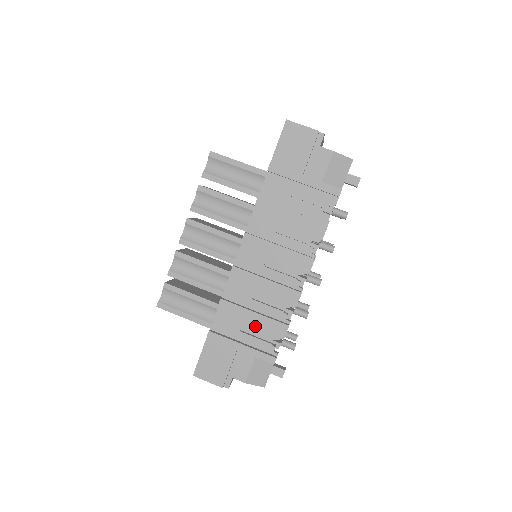
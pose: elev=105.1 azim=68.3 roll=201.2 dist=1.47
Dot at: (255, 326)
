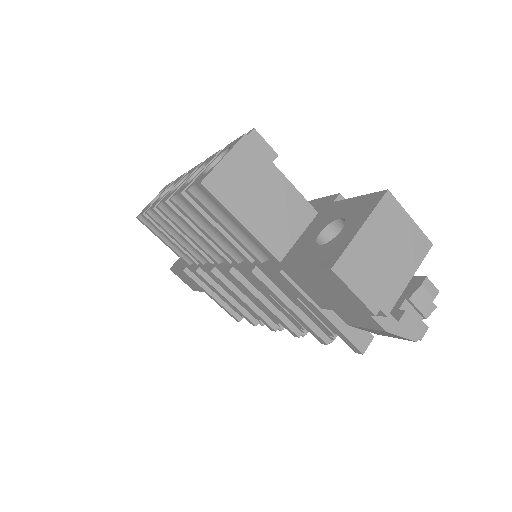
Dot at: occluded
